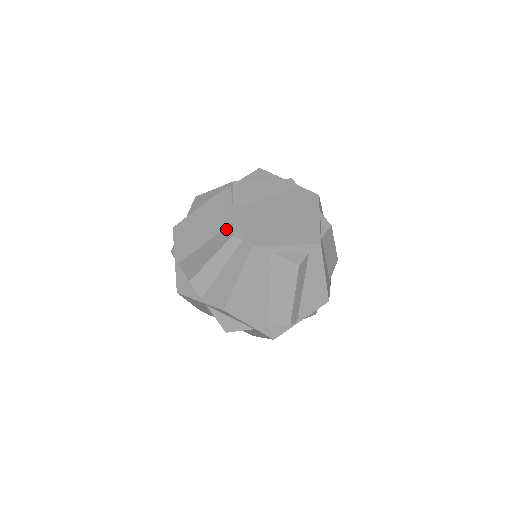
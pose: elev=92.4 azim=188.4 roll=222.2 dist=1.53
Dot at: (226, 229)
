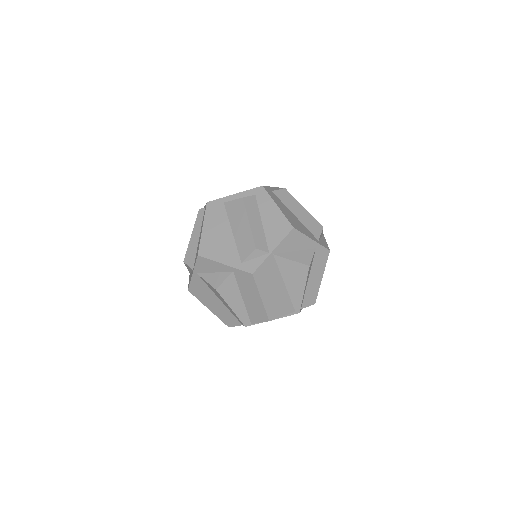
Dot at: occluded
